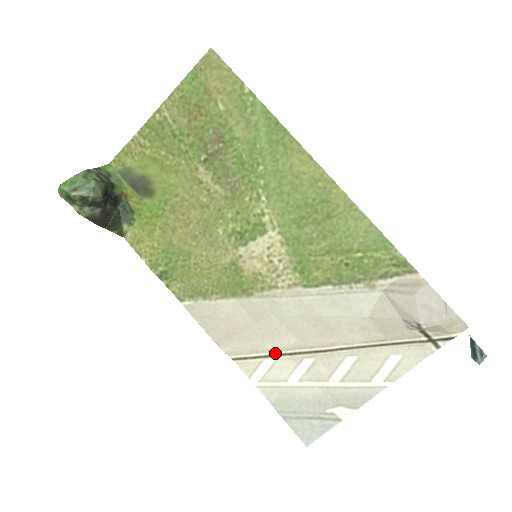
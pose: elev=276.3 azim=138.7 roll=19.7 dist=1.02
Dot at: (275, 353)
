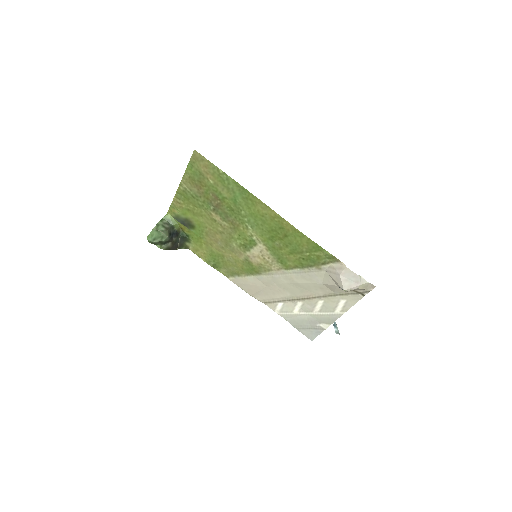
Dot at: (282, 300)
